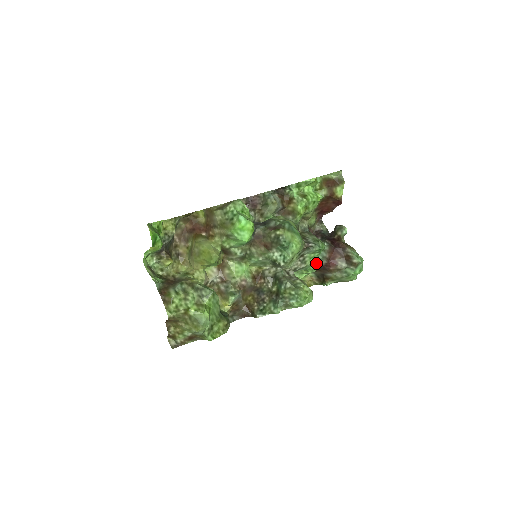
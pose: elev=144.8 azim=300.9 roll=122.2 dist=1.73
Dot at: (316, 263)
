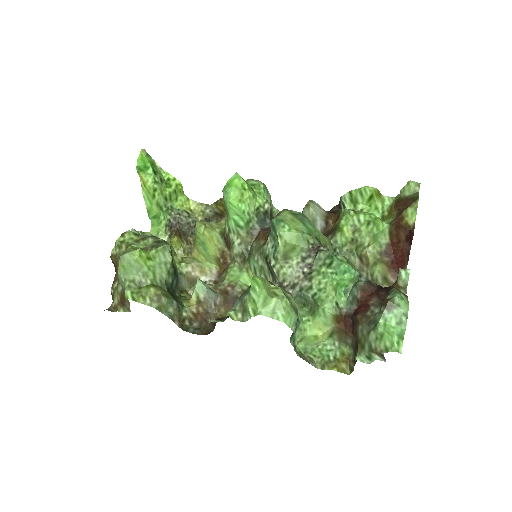
Dot at: (330, 291)
